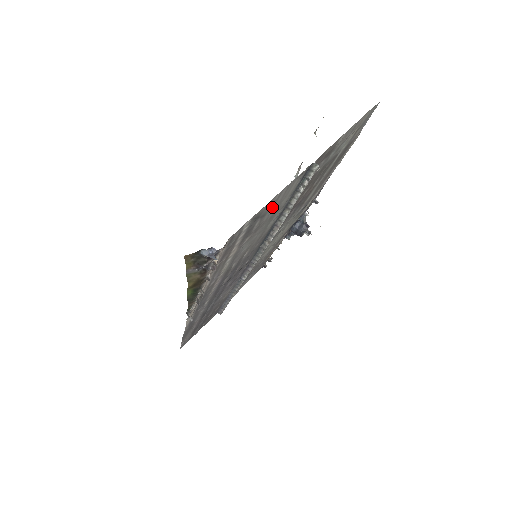
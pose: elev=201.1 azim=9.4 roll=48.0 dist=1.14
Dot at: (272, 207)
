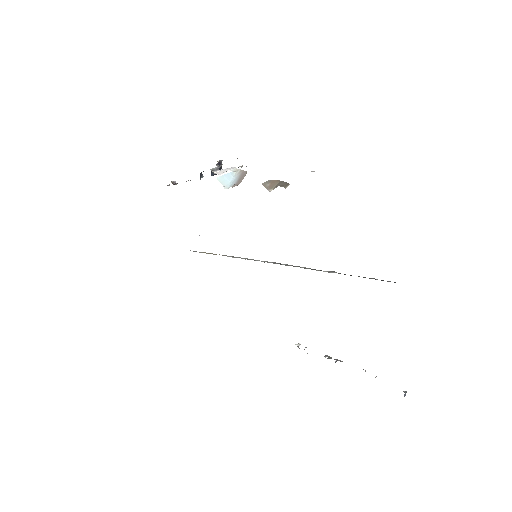
Dot at: occluded
